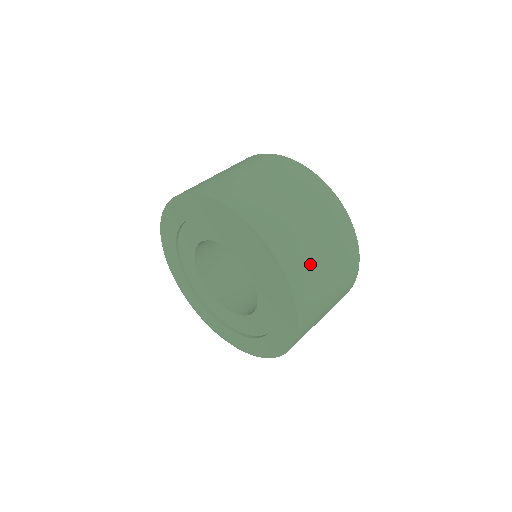
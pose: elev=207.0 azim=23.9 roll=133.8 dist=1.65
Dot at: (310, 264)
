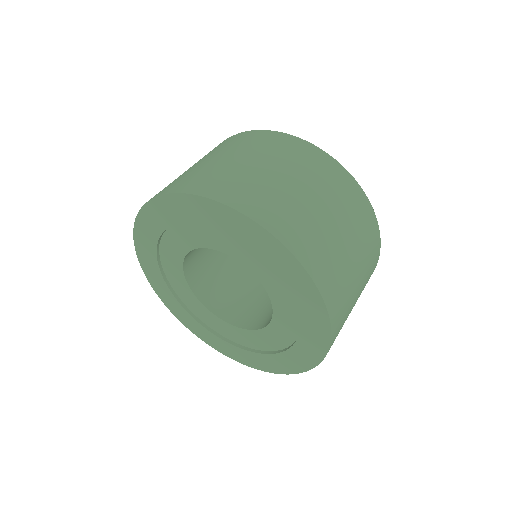
Dot at: (348, 307)
